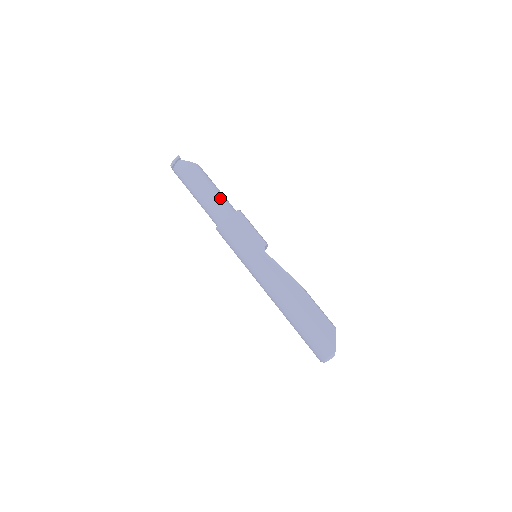
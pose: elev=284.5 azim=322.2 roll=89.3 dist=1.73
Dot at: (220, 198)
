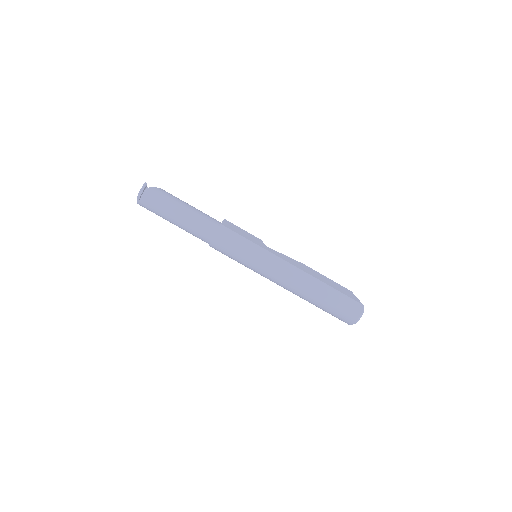
Dot at: (202, 213)
